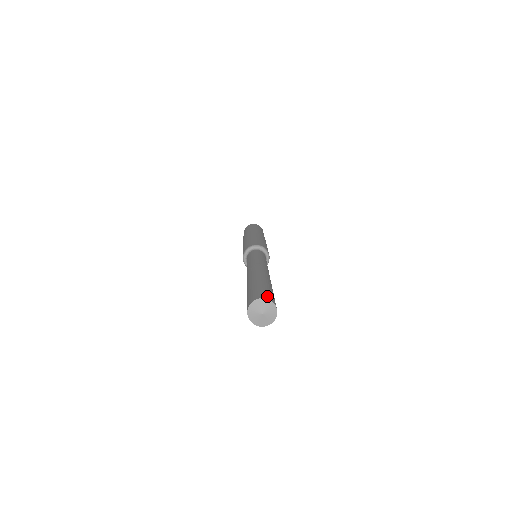
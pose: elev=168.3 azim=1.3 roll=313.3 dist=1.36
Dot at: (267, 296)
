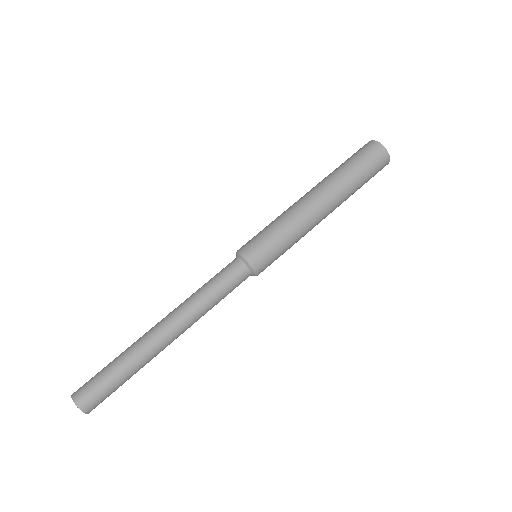
Dot at: (91, 408)
